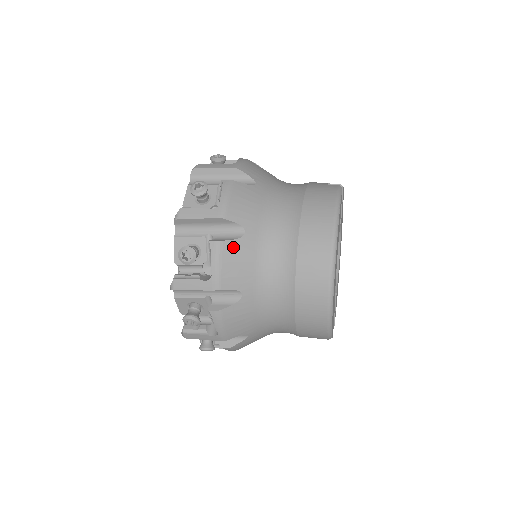
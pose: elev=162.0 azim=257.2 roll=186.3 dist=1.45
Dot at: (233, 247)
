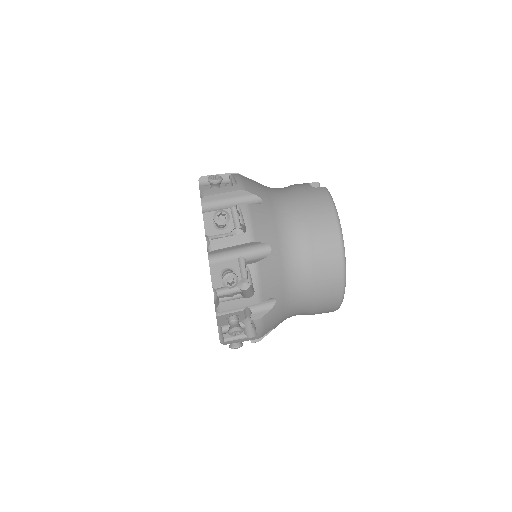
Dot at: (266, 264)
